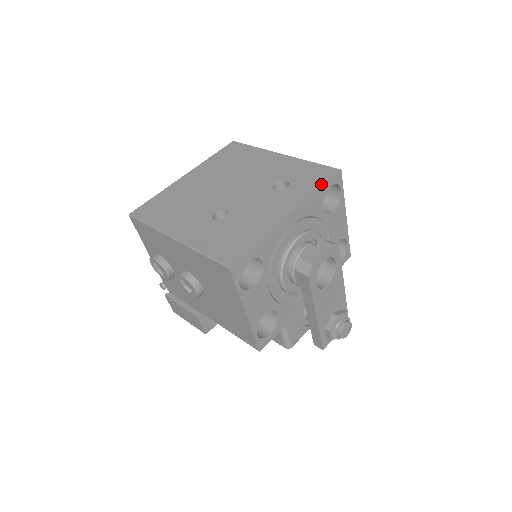
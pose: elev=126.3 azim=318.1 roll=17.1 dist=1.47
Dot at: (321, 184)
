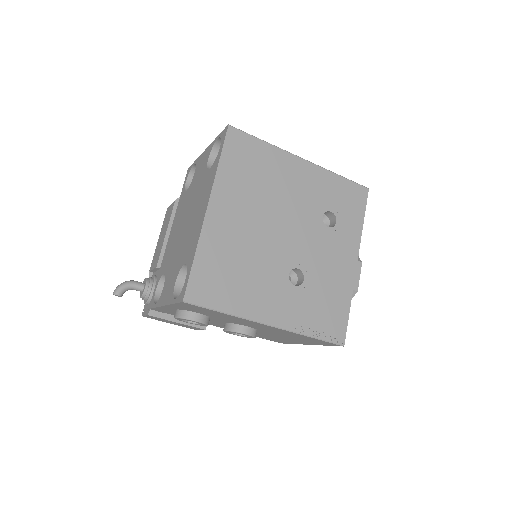
Dot at: (363, 214)
